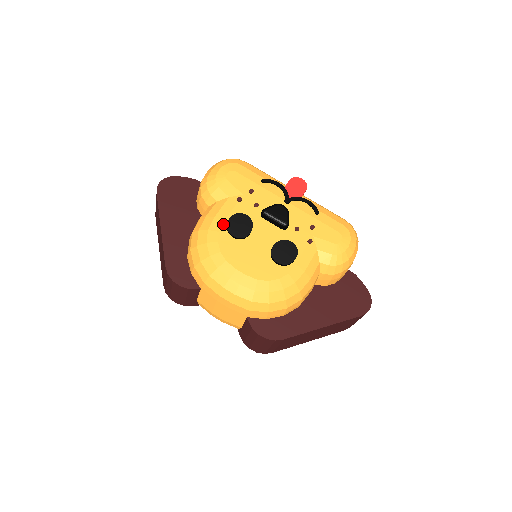
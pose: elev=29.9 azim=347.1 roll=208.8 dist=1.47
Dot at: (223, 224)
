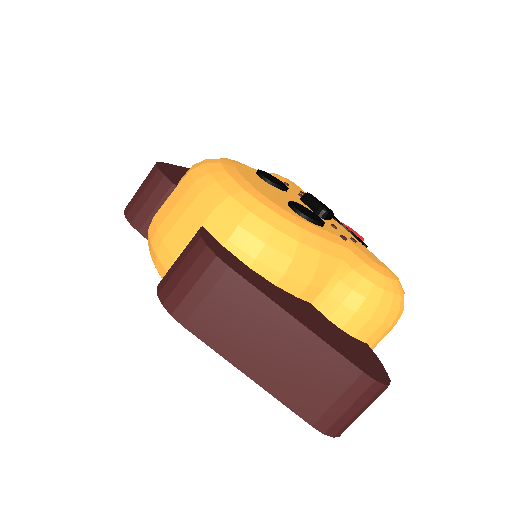
Dot at: (256, 170)
